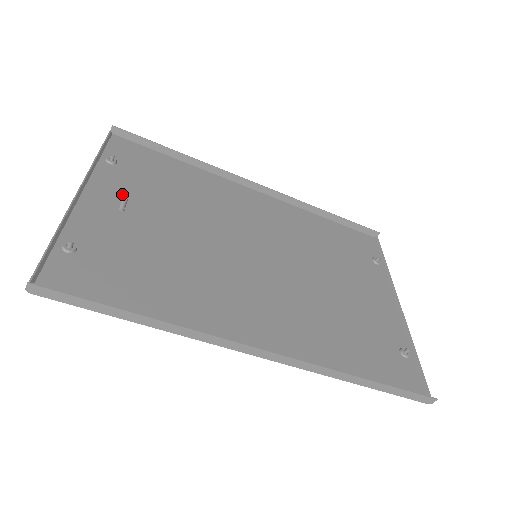
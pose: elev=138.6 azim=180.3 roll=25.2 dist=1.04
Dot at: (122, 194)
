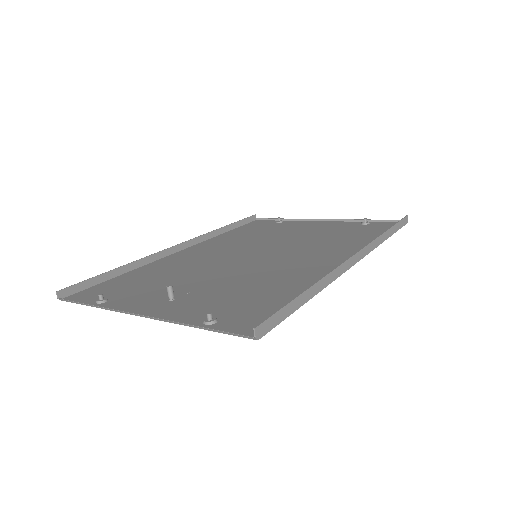
Dot at: (152, 298)
